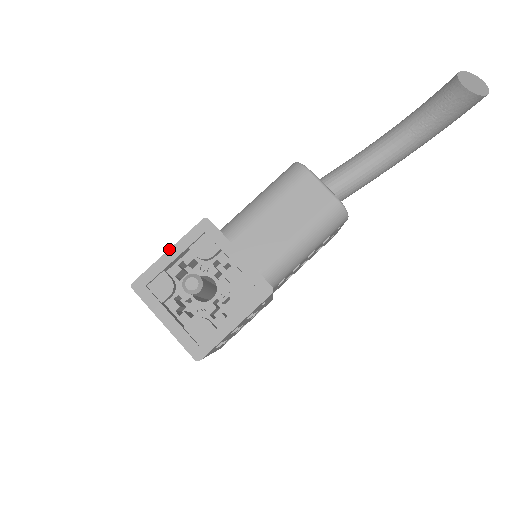
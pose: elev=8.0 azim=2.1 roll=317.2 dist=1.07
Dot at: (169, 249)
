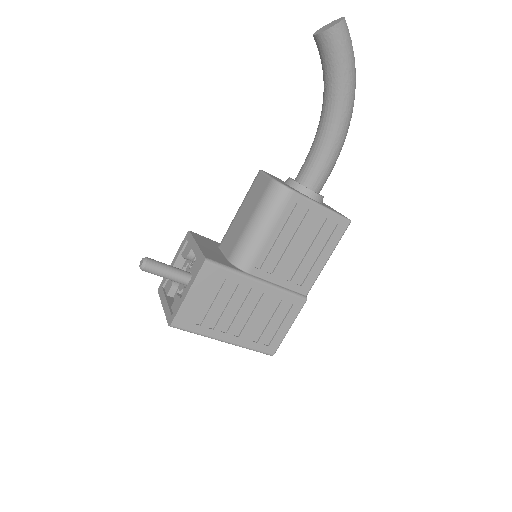
Dot at: (173, 259)
